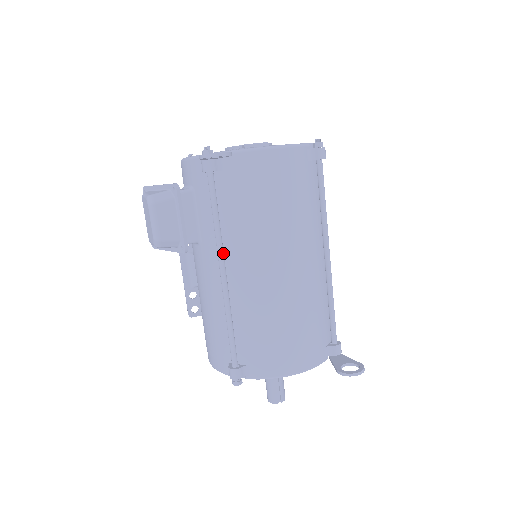
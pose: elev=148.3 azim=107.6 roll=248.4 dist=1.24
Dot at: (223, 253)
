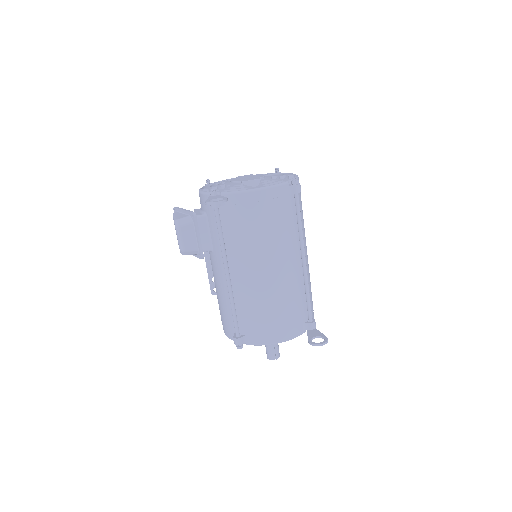
Dot at: (227, 261)
